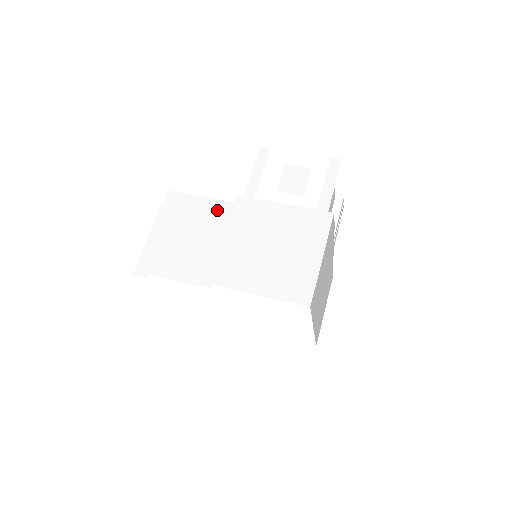
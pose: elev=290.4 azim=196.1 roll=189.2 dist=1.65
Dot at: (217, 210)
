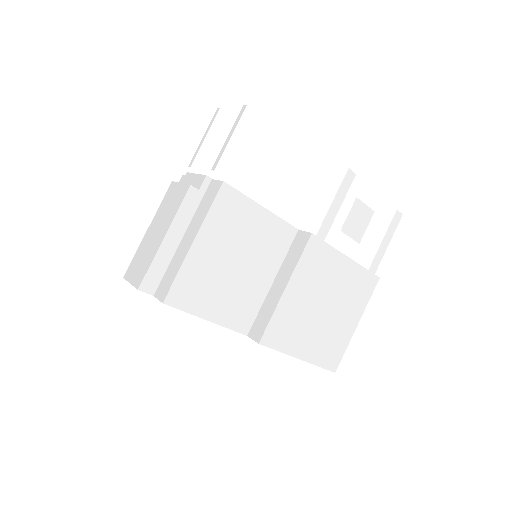
Dot at: (274, 232)
